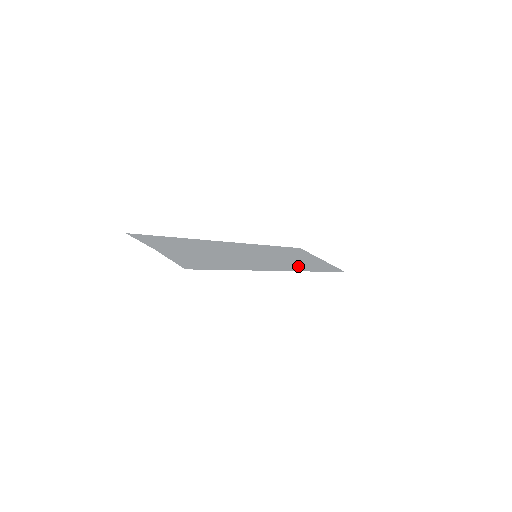
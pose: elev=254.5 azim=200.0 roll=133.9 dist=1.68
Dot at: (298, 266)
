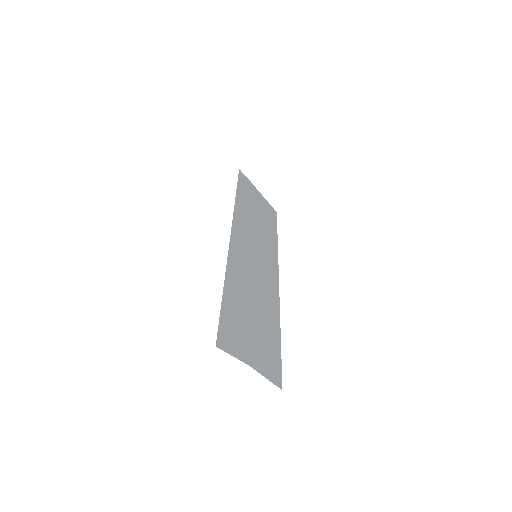
Dot at: (271, 244)
